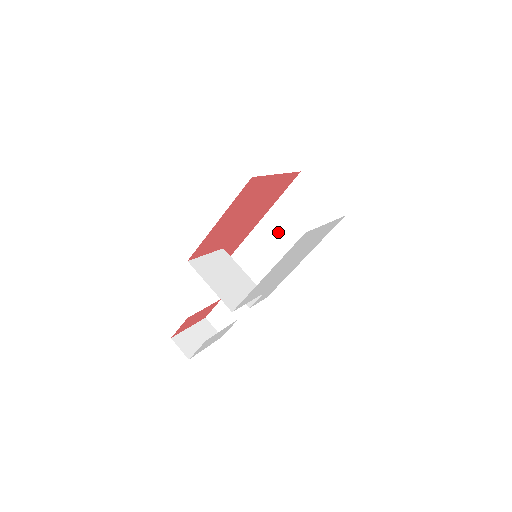
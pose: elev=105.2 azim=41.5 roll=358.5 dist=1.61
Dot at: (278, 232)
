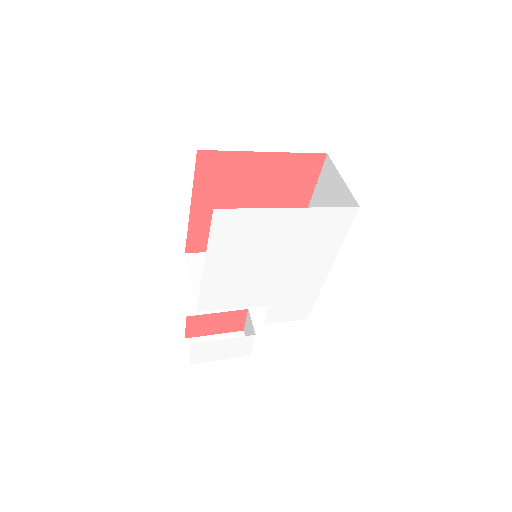
Dot at: occluded
